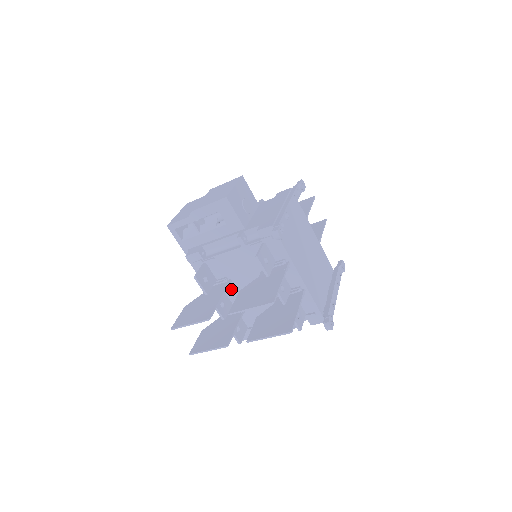
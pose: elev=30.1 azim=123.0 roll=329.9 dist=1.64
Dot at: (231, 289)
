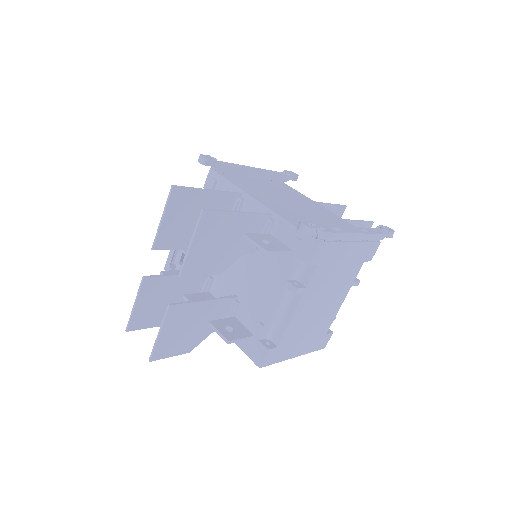
Dot at: (216, 286)
